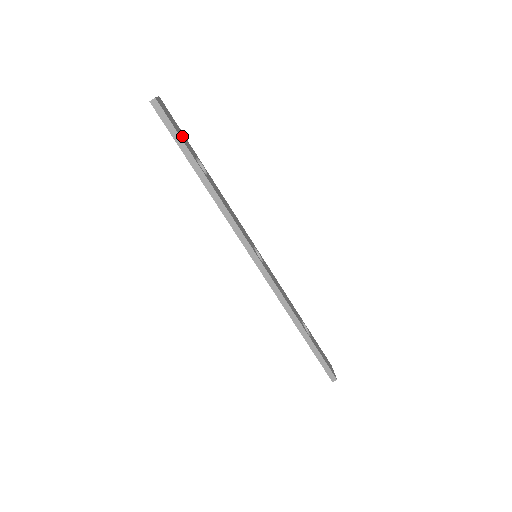
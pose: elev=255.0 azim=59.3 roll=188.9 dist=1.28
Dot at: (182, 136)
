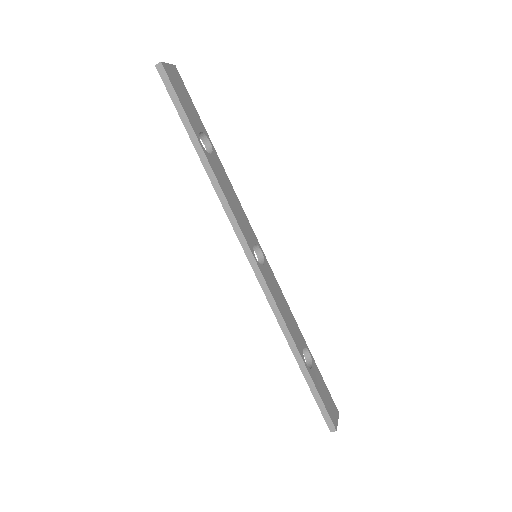
Dot at: (189, 108)
